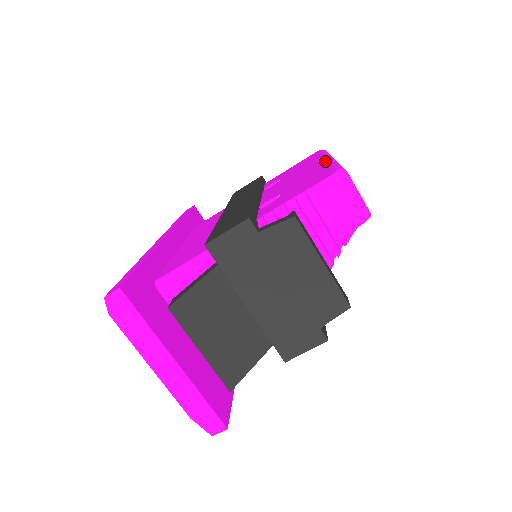
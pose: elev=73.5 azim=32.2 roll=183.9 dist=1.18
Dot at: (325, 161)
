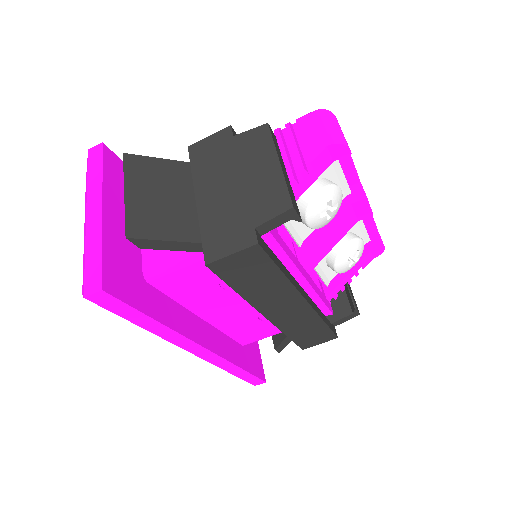
Dot at: occluded
